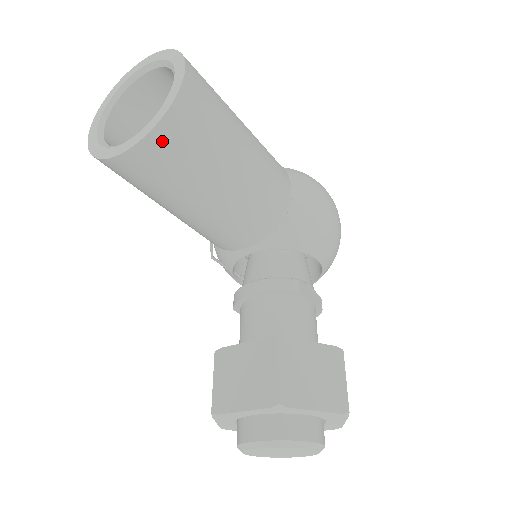
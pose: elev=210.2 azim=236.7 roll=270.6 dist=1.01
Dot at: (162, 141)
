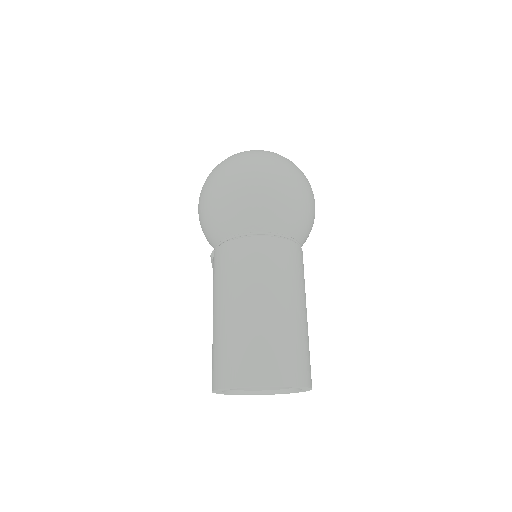
Dot at: occluded
